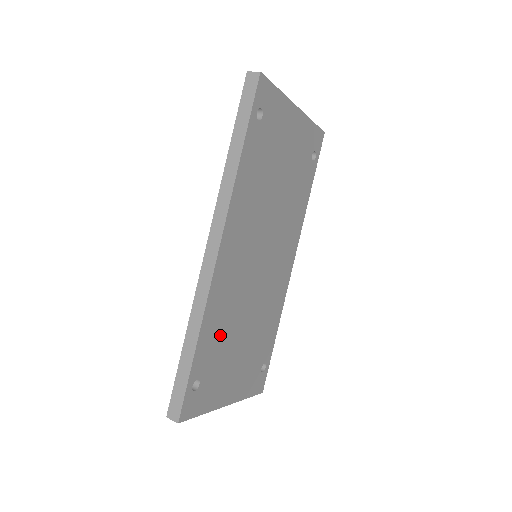
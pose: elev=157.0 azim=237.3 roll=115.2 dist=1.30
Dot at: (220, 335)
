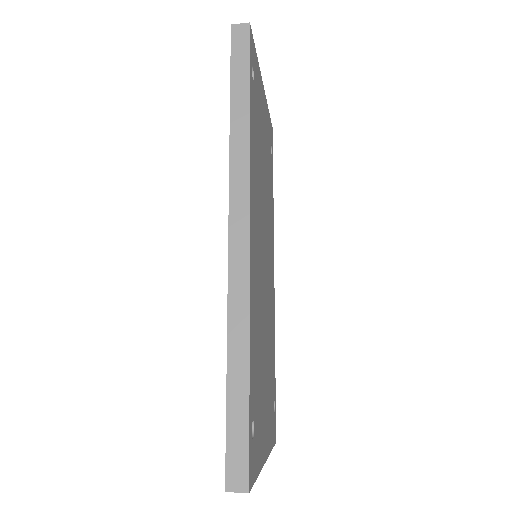
Dot at: (257, 354)
